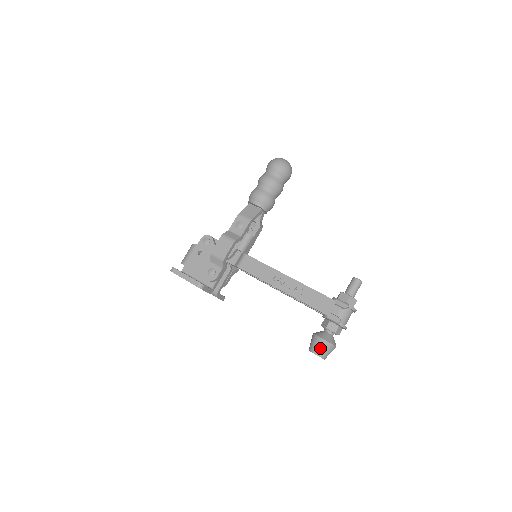
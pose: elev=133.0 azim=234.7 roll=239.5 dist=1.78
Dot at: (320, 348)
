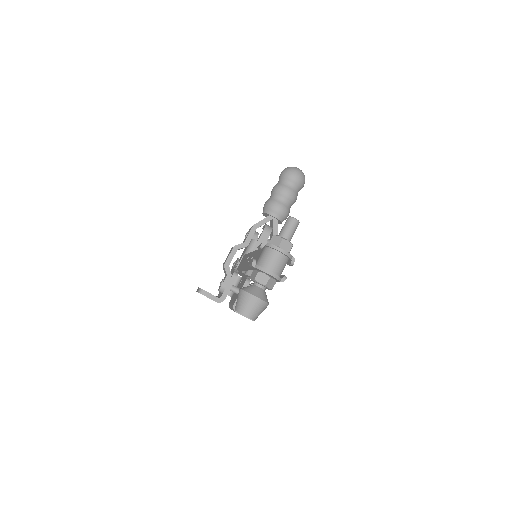
Dot at: (237, 301)
